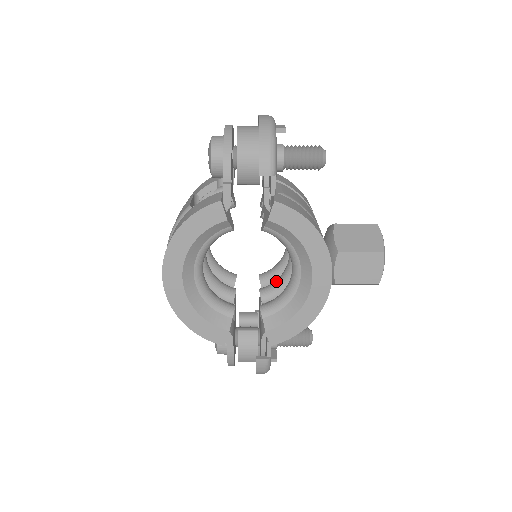
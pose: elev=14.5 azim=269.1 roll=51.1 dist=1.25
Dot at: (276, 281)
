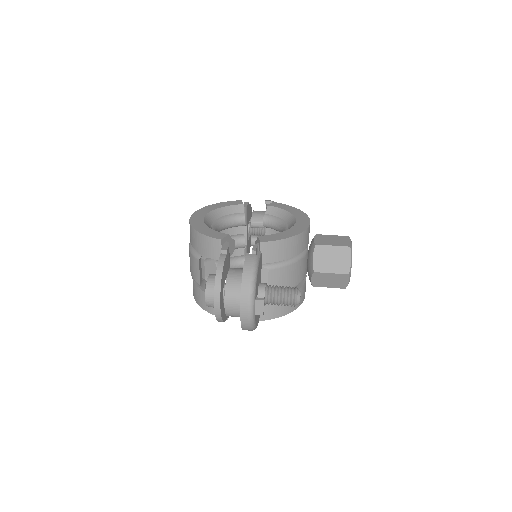
Dot at: occluded
